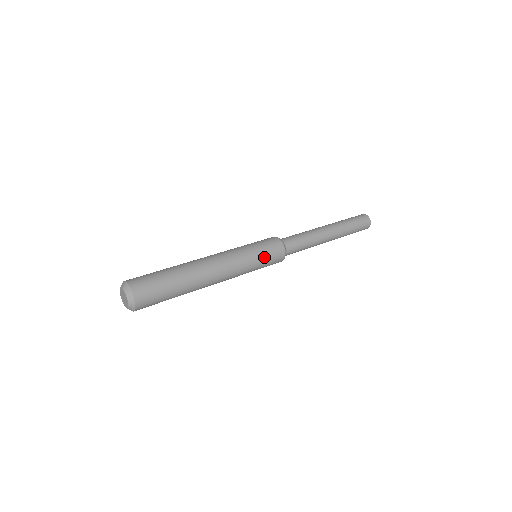
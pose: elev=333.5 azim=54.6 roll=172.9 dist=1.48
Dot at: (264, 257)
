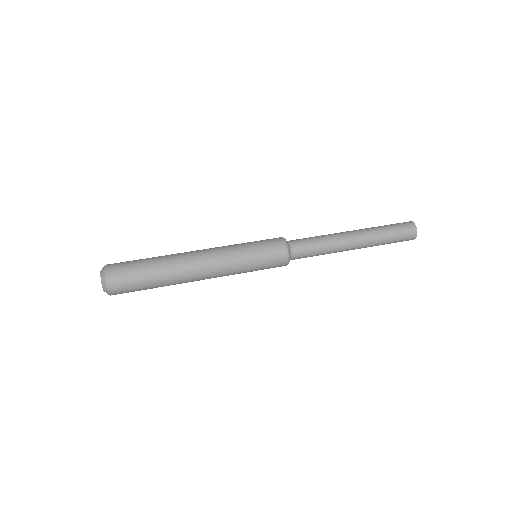
Dot at: (260, 269)
